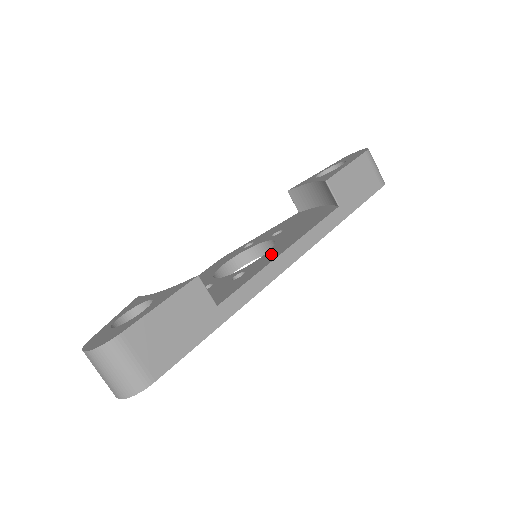
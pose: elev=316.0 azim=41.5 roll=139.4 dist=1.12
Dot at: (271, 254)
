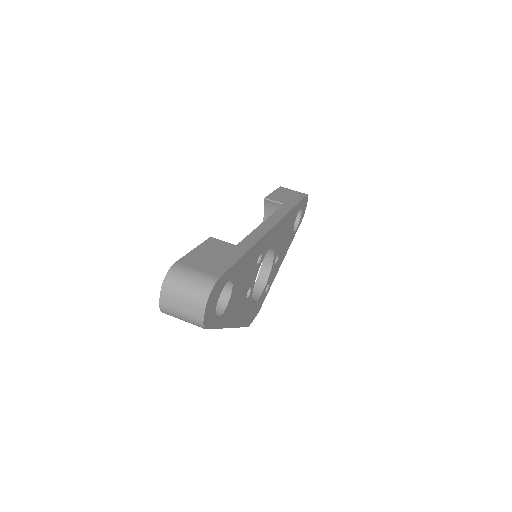
Dot at: occluded
